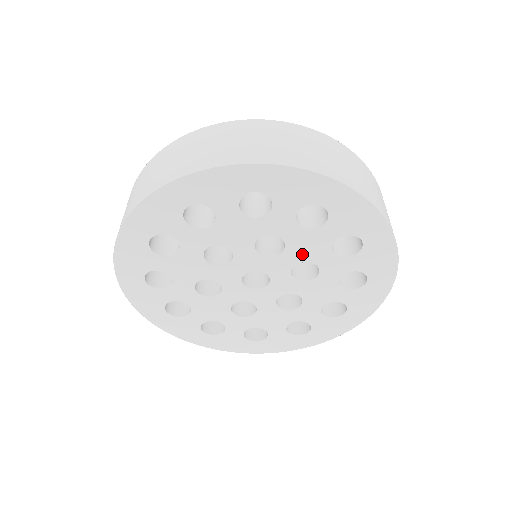
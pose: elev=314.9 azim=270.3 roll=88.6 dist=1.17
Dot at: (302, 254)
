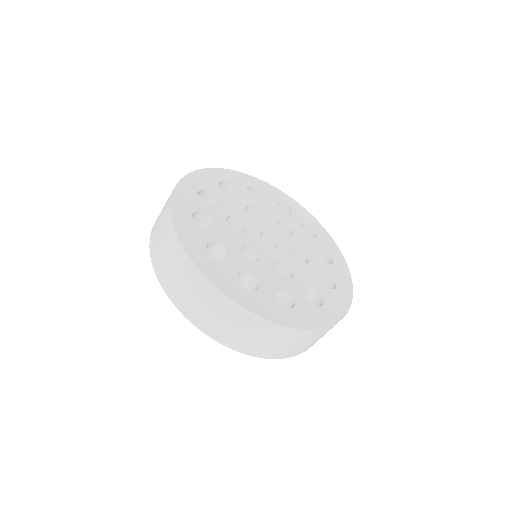
Dot at: occluded
